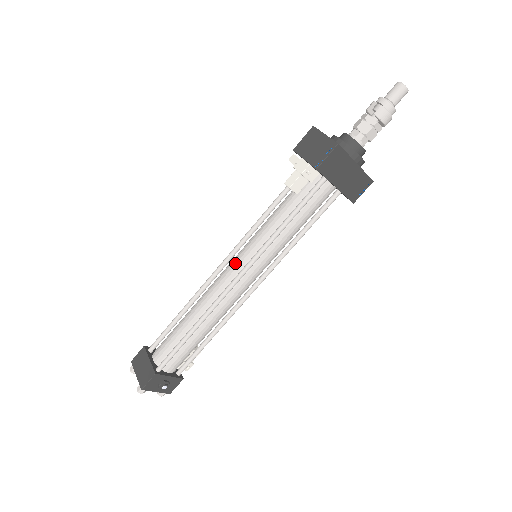
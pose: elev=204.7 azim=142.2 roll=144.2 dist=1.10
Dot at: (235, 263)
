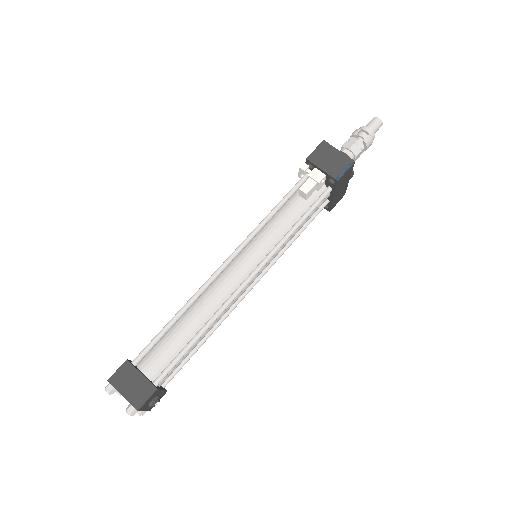
Dot at: (243, 263)
